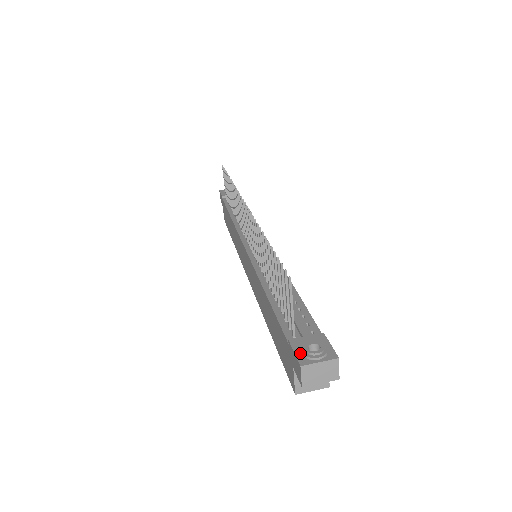
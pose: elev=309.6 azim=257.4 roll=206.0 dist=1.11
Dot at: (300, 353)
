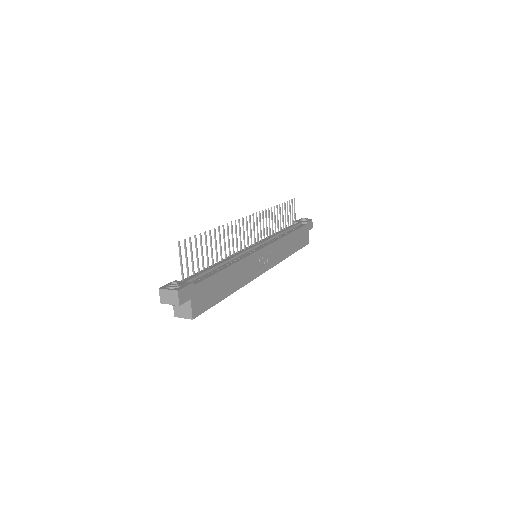
Dot at: occluded
